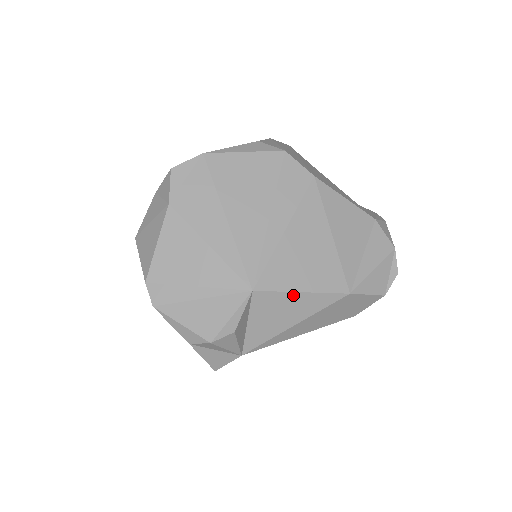
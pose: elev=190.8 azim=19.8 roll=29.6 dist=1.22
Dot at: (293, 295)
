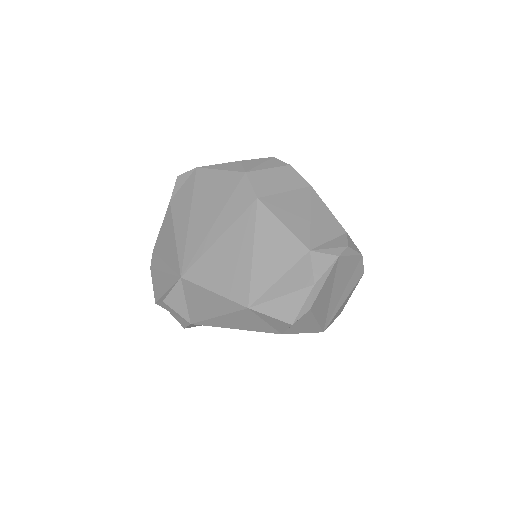
Dot at: (207, 291)
